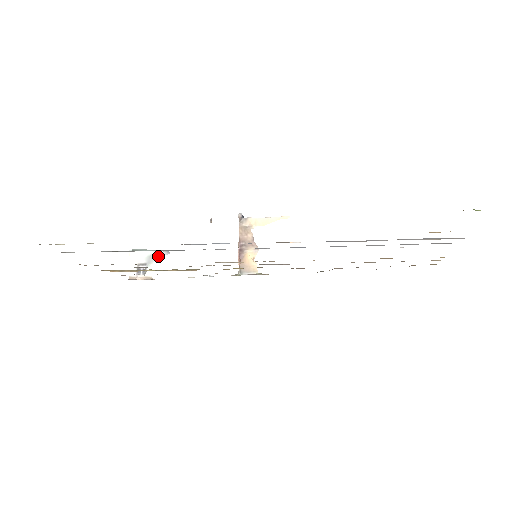
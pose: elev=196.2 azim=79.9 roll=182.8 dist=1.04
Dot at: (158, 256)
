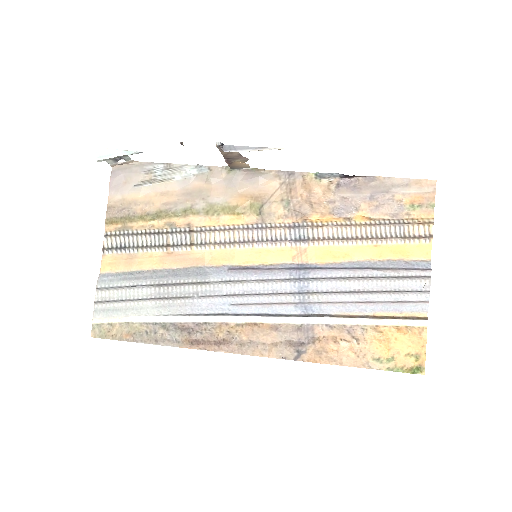
Dot at: occluded
